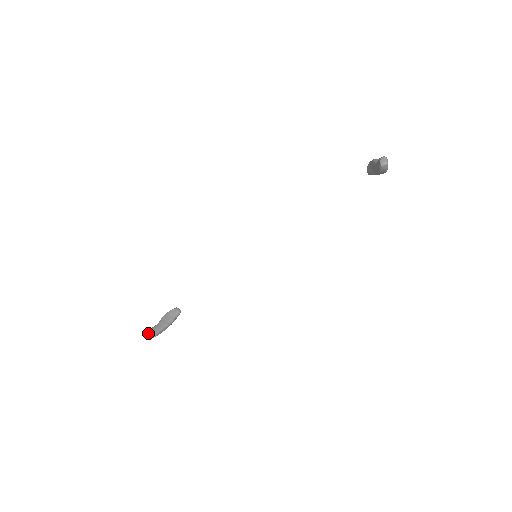
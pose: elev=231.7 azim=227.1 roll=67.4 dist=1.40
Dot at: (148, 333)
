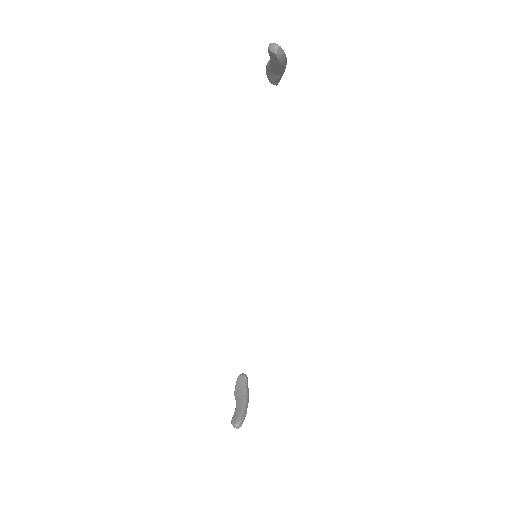
Dot at: (235, 422)
